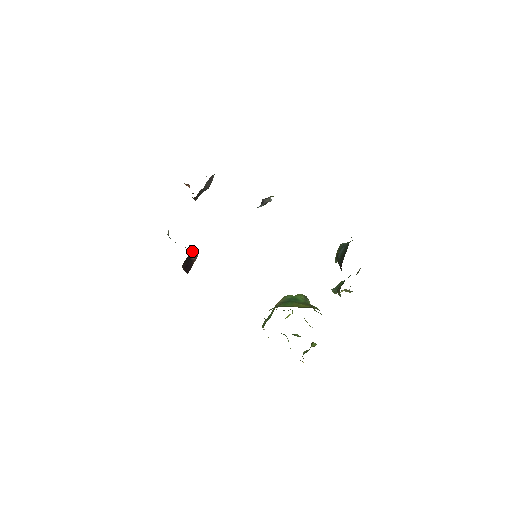
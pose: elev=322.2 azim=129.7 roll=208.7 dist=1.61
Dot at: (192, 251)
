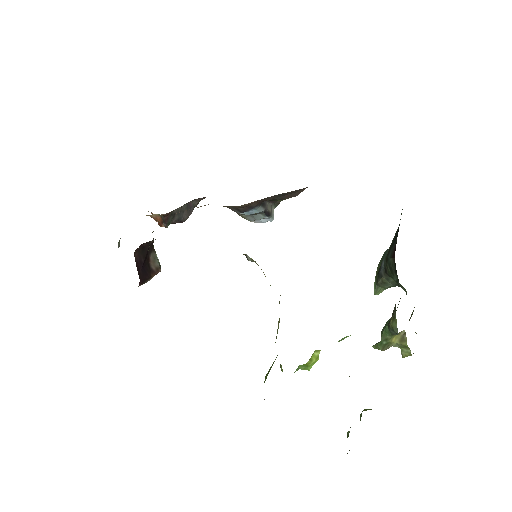
Dot at: (153, 253)
